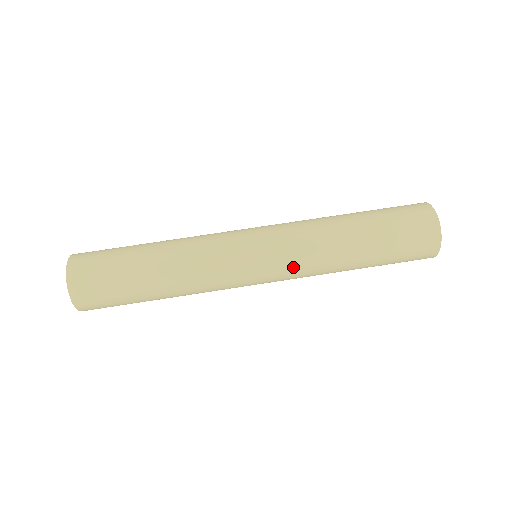
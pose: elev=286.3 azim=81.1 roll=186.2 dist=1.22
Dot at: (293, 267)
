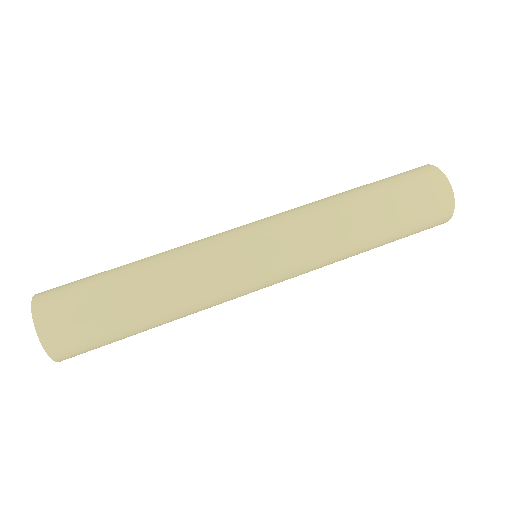
Dot at: (298, 240)
